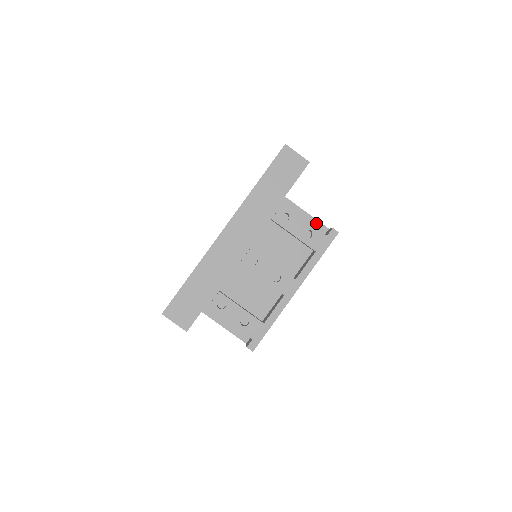
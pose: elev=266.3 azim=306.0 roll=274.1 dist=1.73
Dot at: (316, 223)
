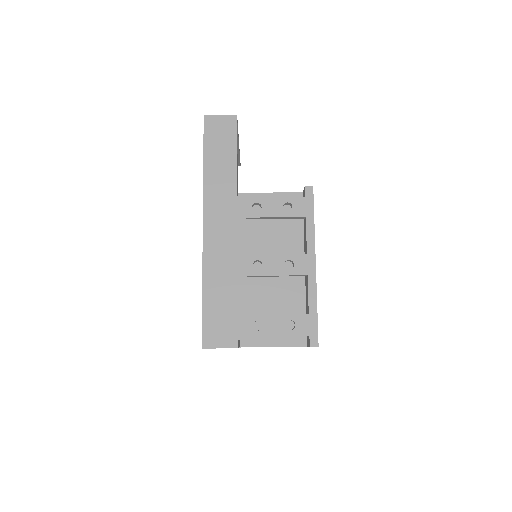
Dot at: (288, 196)
